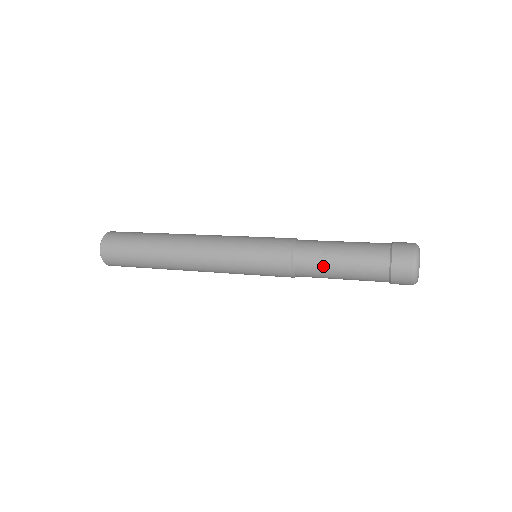
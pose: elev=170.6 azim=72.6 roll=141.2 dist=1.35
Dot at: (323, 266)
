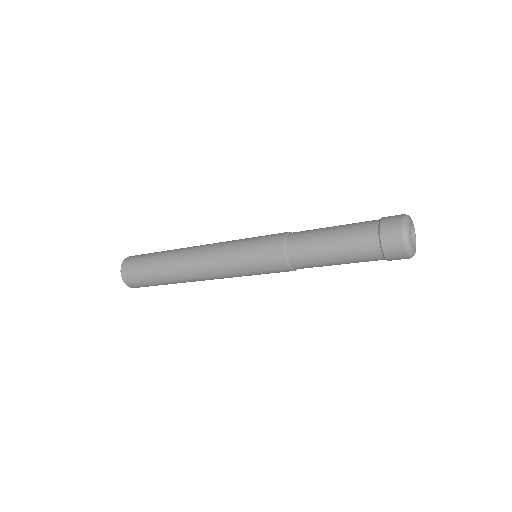
Dot at: (314, 237)
